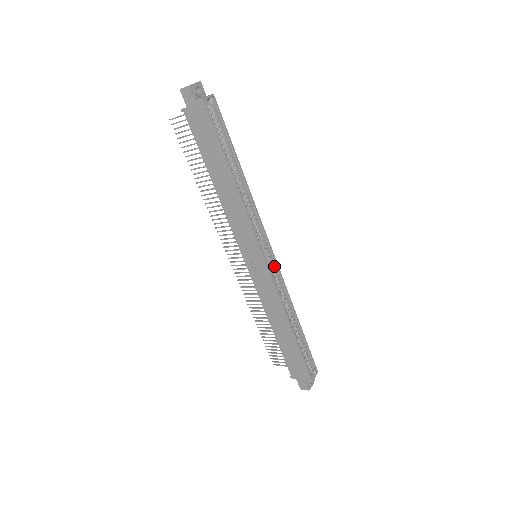
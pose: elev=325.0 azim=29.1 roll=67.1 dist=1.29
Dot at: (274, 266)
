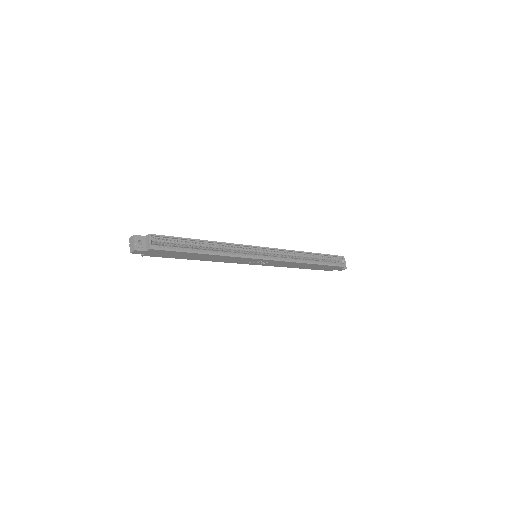
Dot at: (271, 251)
